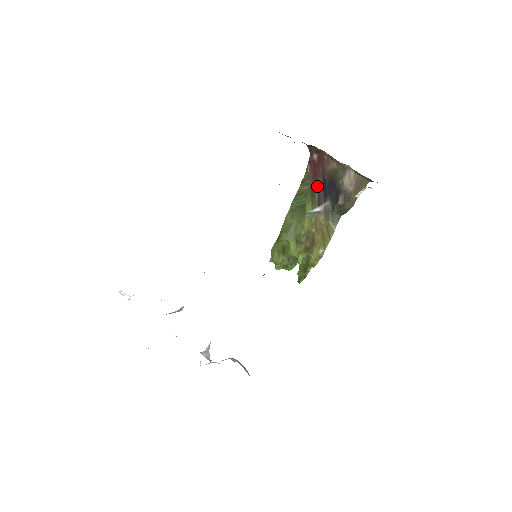
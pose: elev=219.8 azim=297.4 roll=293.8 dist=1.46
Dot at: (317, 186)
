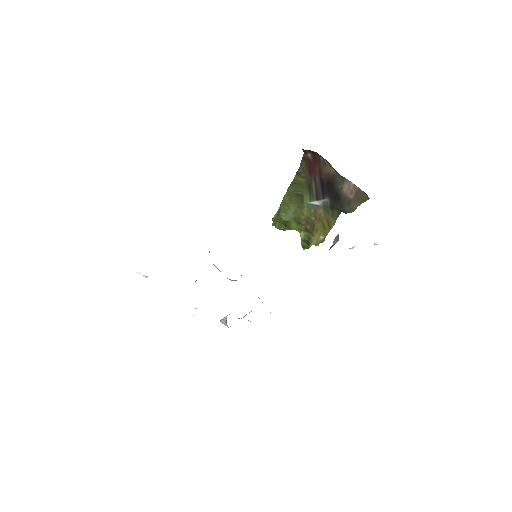
Dot at: (314, 182)
